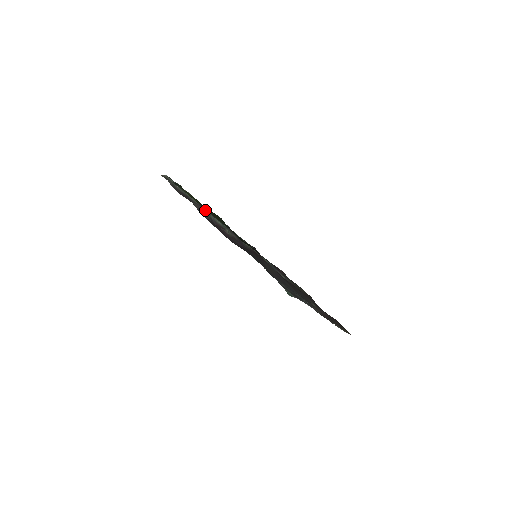
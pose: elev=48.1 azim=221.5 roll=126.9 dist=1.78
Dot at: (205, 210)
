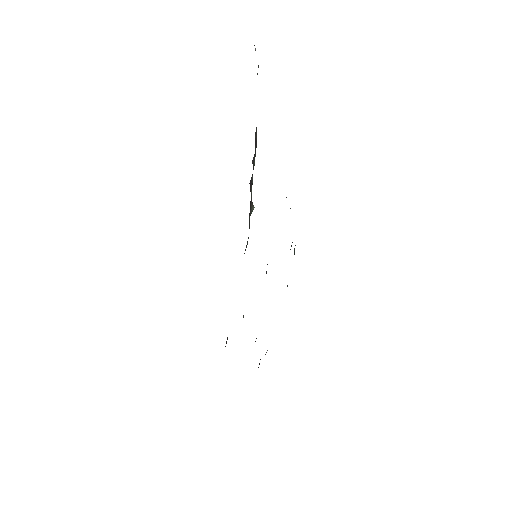
Dot at: occluded
